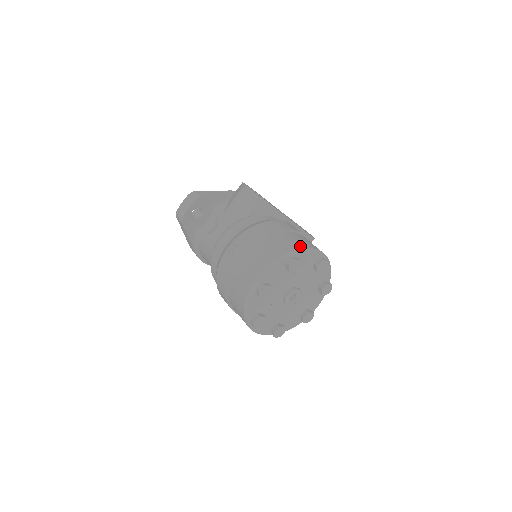
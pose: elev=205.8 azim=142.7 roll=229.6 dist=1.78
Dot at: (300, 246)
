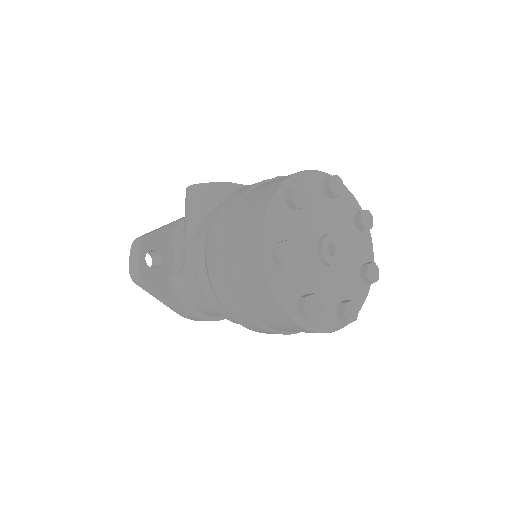
Dot at: (289, 175)
